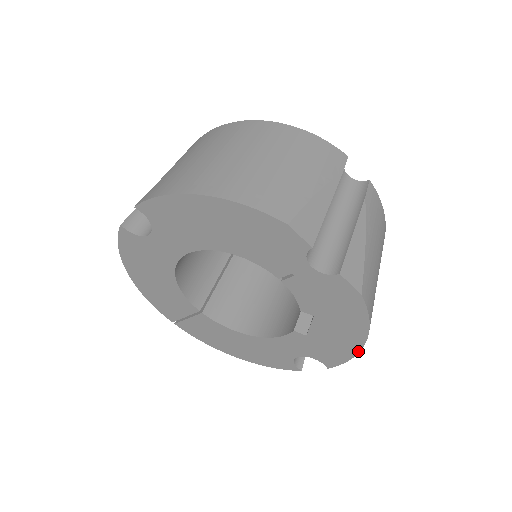
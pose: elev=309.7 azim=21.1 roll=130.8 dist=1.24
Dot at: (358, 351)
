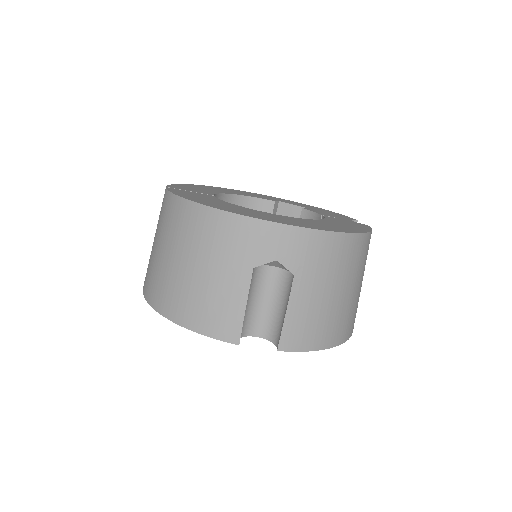
Dot at: occluded
